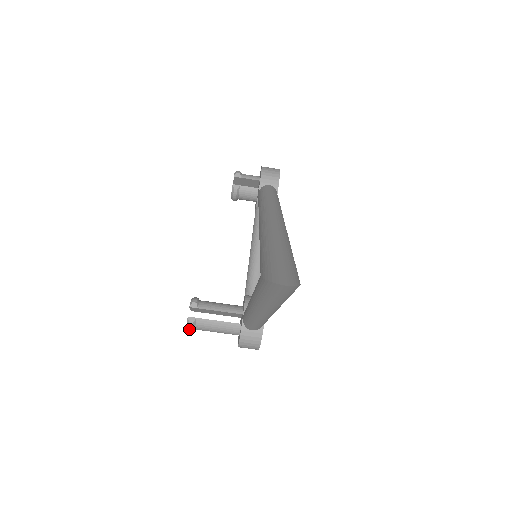
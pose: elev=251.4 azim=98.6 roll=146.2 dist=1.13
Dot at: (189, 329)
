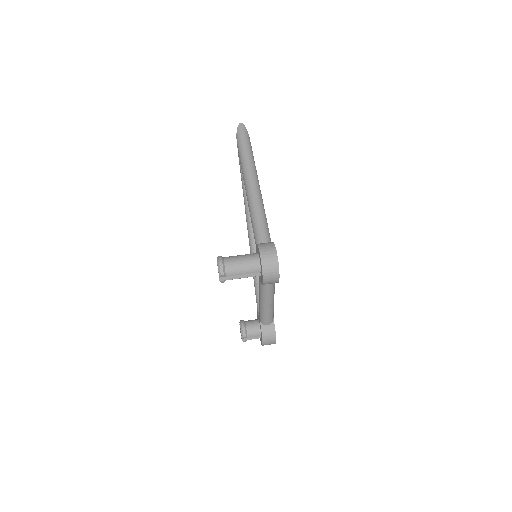
Dot at: (219, 259)
